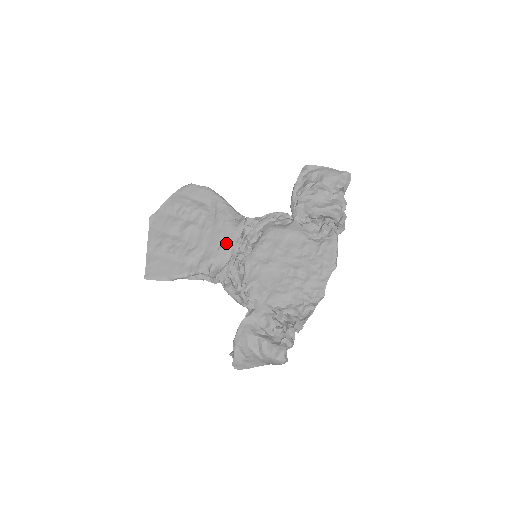
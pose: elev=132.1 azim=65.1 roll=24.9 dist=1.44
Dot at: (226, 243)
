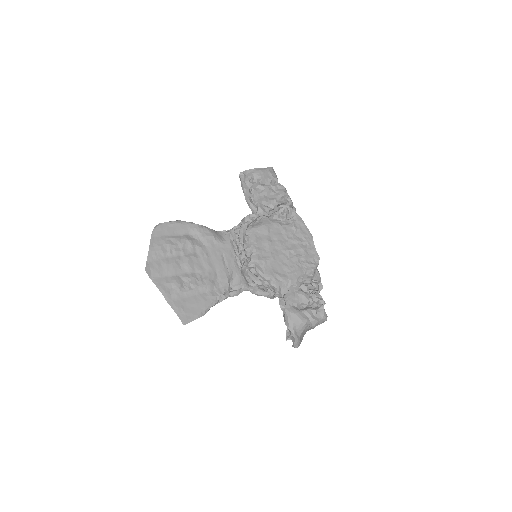
Dot at: (229, 257)
